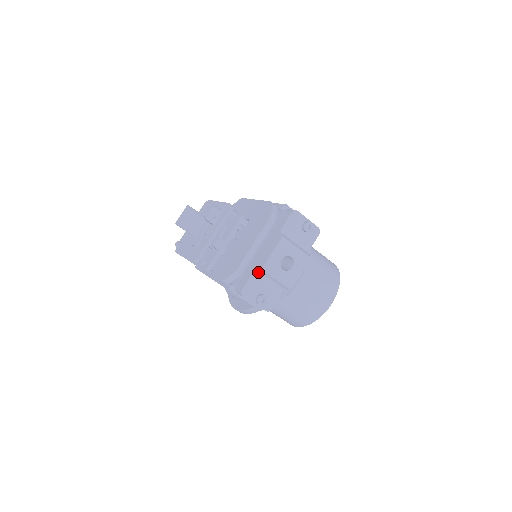
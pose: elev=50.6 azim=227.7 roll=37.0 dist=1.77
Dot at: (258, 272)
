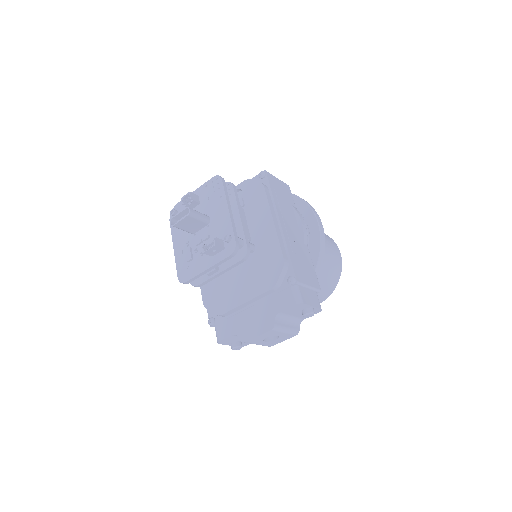
Dot at: (239, 336)
